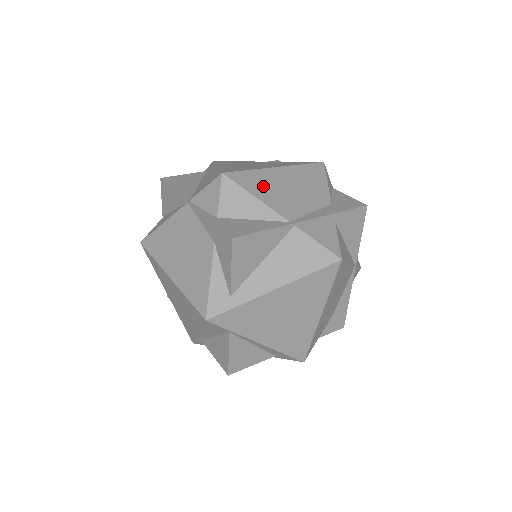
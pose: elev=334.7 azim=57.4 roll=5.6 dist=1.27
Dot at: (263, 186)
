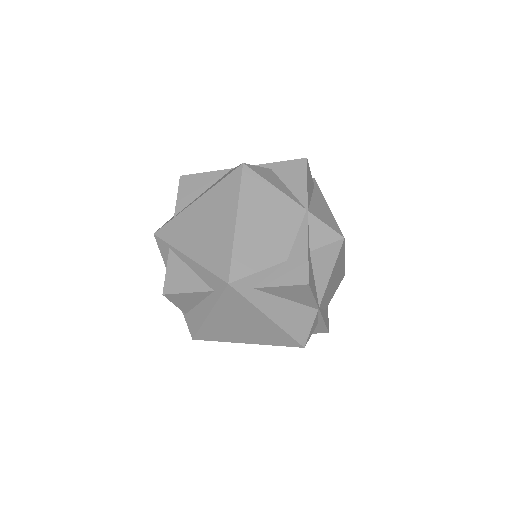
Dot at: occluded
